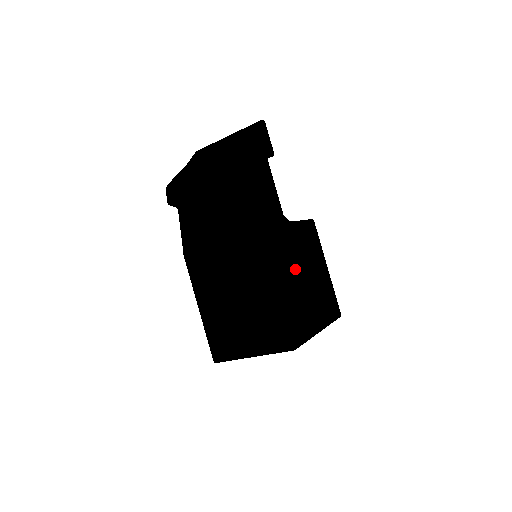
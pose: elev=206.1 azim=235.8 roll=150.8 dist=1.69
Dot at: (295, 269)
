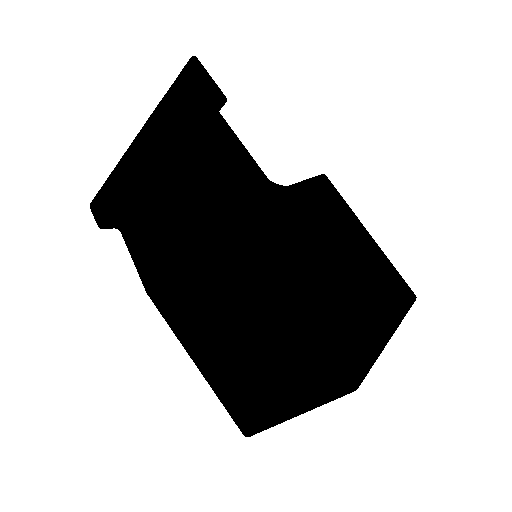
Dot at: (315, 255)
